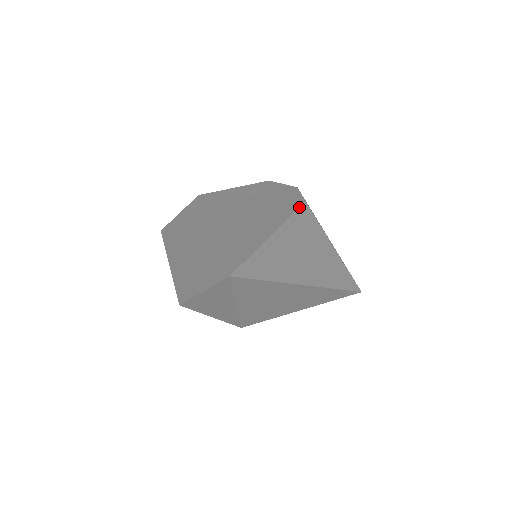
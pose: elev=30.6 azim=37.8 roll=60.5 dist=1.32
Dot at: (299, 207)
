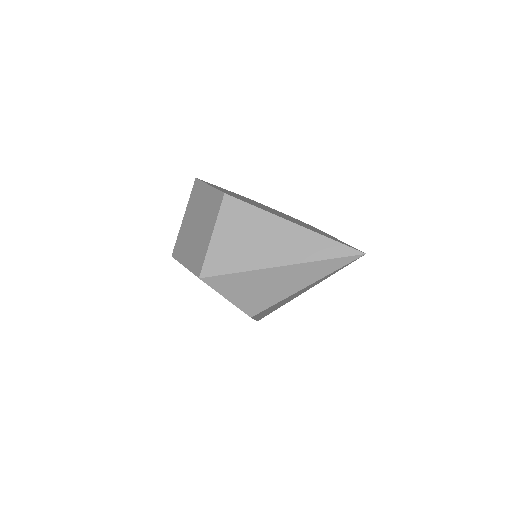
Dot at: occluded
